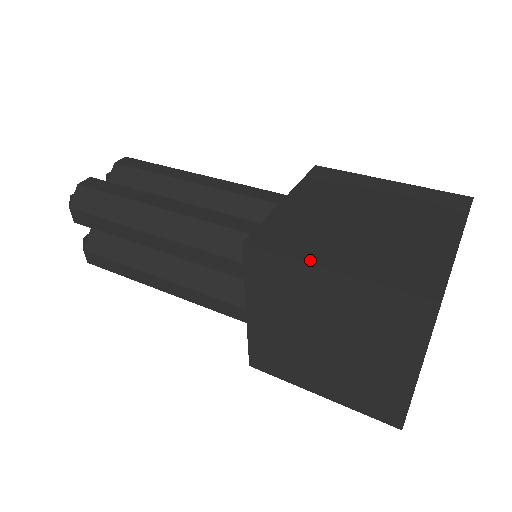
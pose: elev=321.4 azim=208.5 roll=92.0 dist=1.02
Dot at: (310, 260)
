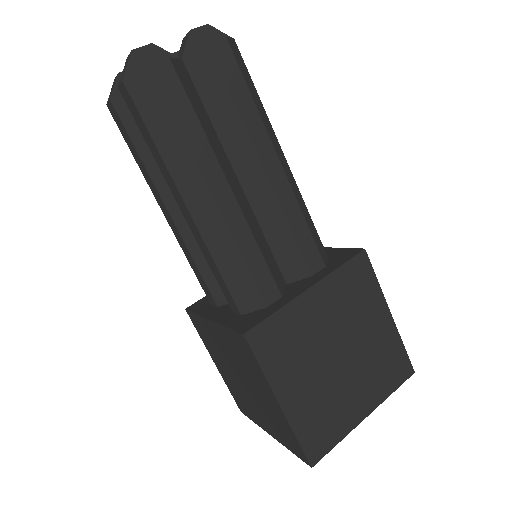
Dot at: (274, 385)
